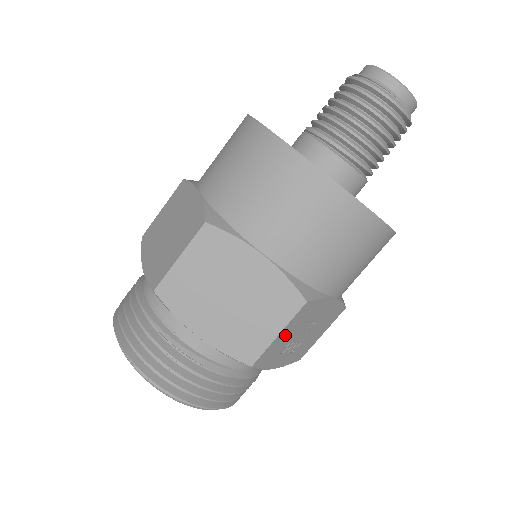
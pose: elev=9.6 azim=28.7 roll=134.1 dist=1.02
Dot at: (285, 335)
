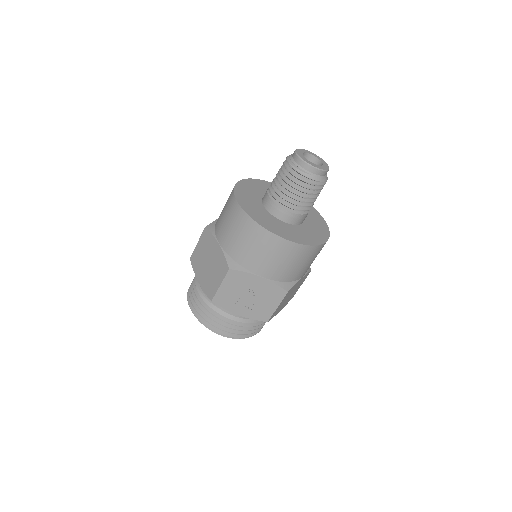
Dot at: (228, 289)
